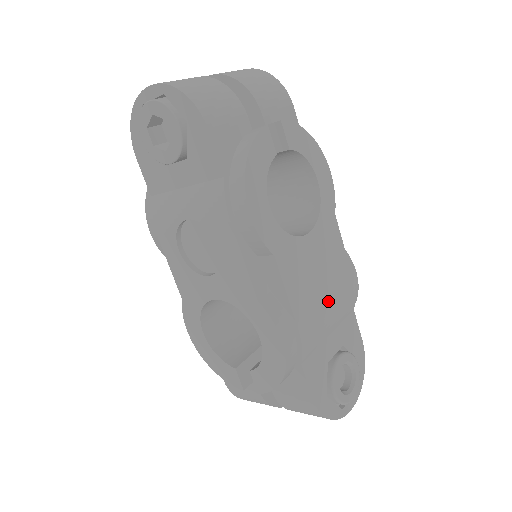
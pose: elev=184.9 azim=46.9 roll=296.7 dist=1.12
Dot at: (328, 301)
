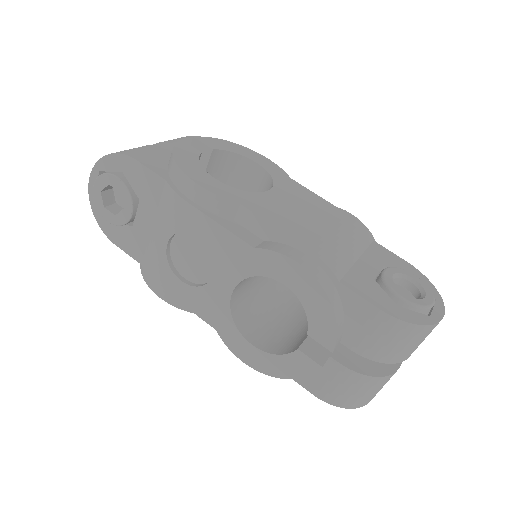
Dot at: (329, 229)
